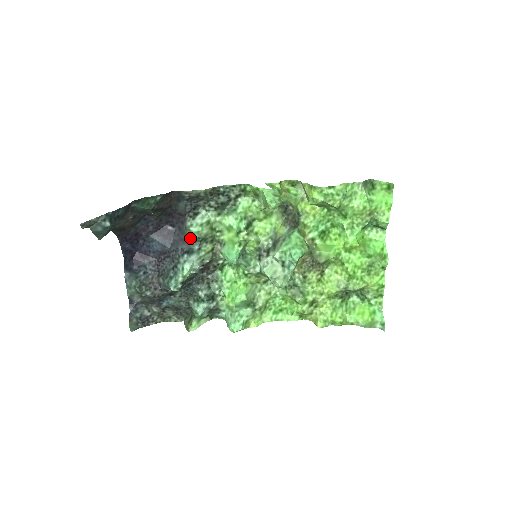
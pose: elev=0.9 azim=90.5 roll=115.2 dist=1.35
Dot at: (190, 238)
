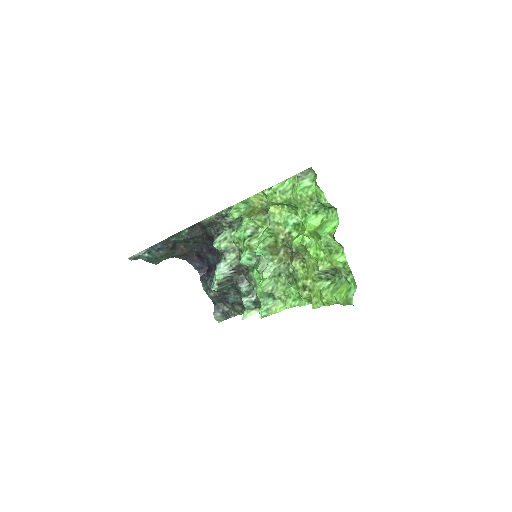
Dot at: (219, 252)
